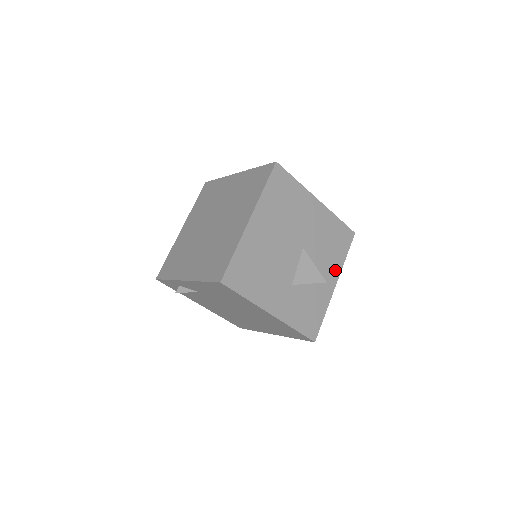
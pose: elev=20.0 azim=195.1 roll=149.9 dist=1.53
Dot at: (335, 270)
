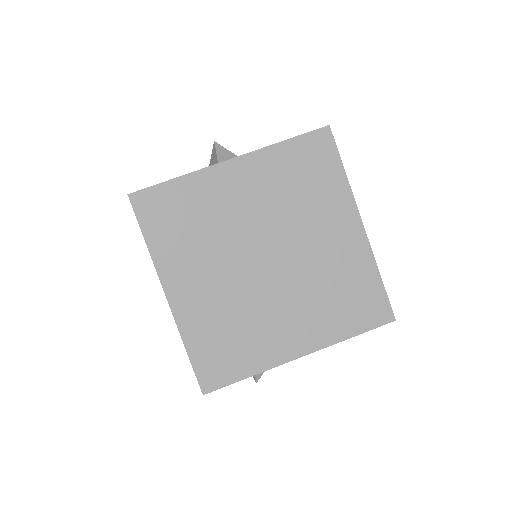
Dot at: occluded
